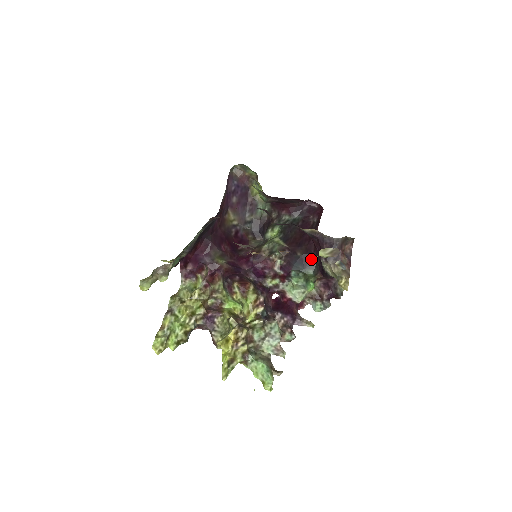
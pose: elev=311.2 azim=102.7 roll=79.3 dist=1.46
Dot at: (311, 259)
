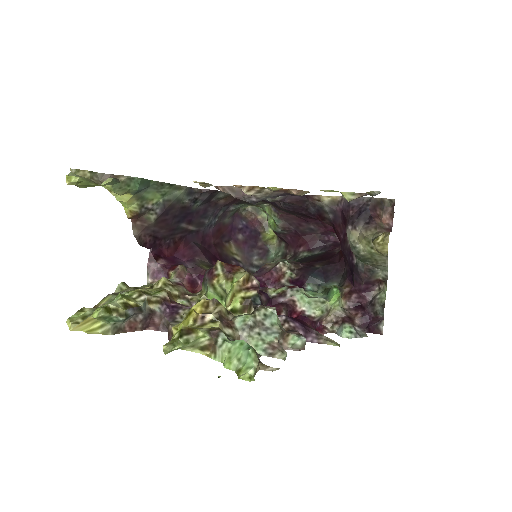
Dot at: (328, 190)
